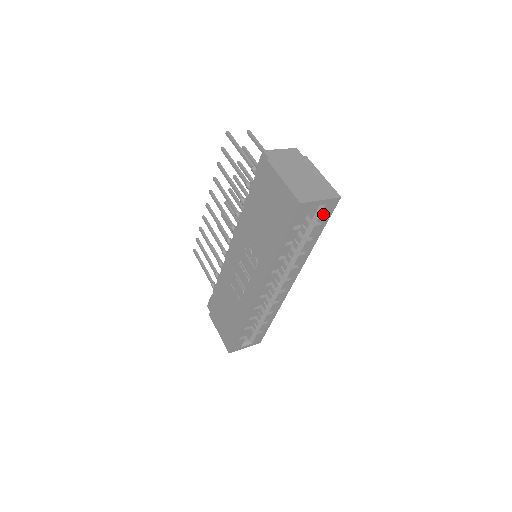
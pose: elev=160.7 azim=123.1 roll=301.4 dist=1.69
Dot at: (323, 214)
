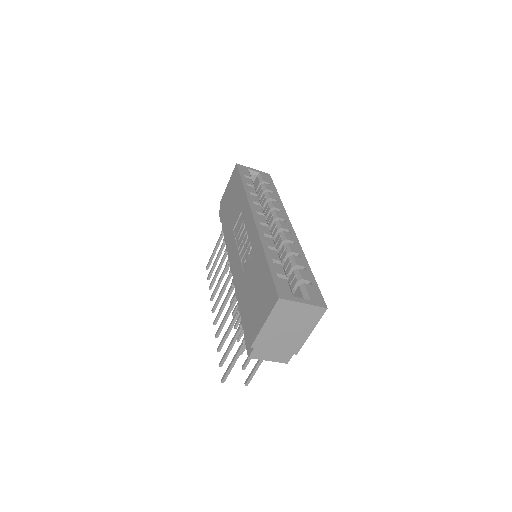
Dot at: (264, 179)
